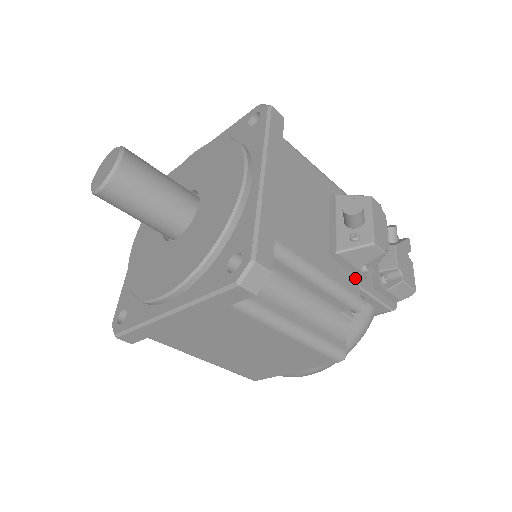
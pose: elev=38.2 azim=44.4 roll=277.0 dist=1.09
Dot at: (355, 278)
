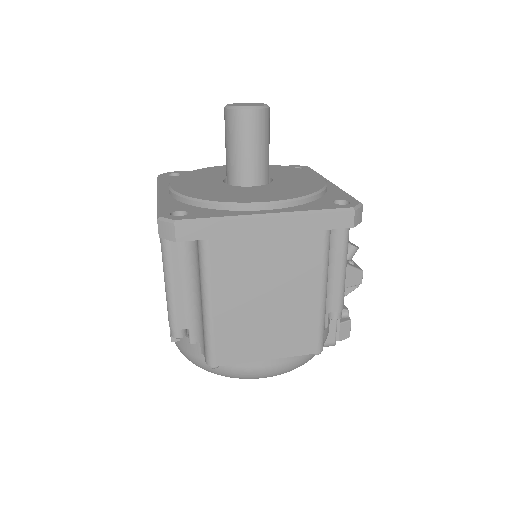
Dot at: occluded
